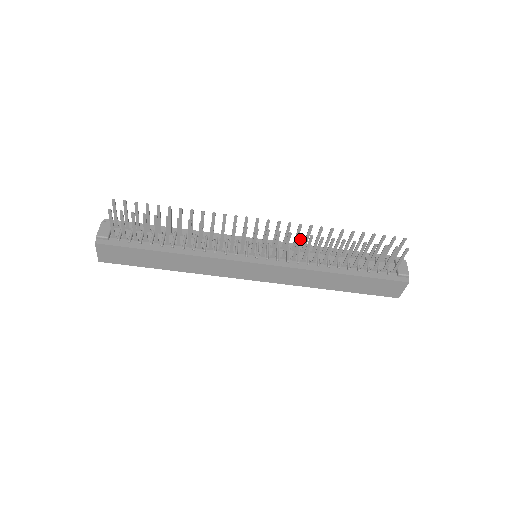
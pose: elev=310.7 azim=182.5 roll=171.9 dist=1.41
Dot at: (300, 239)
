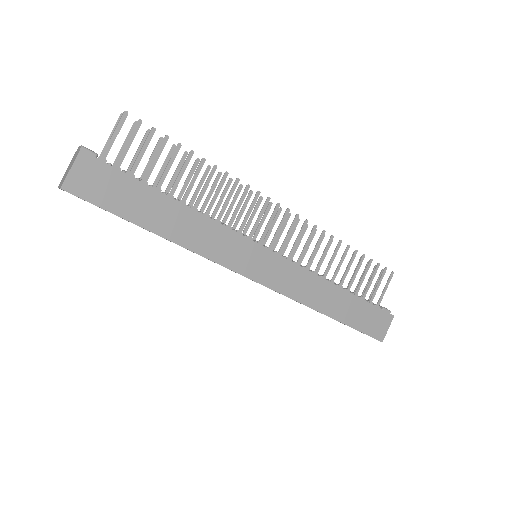
Dot at: (313, 232)
